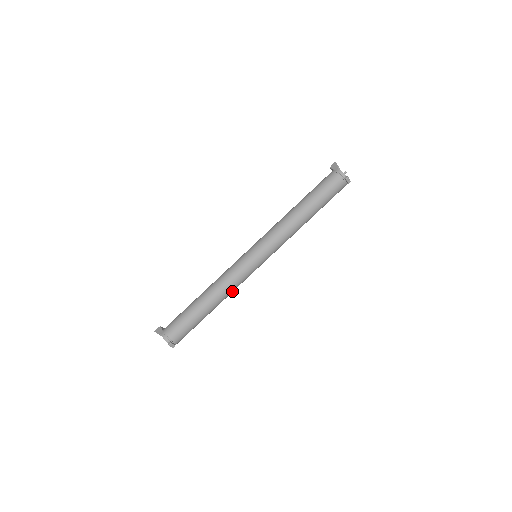
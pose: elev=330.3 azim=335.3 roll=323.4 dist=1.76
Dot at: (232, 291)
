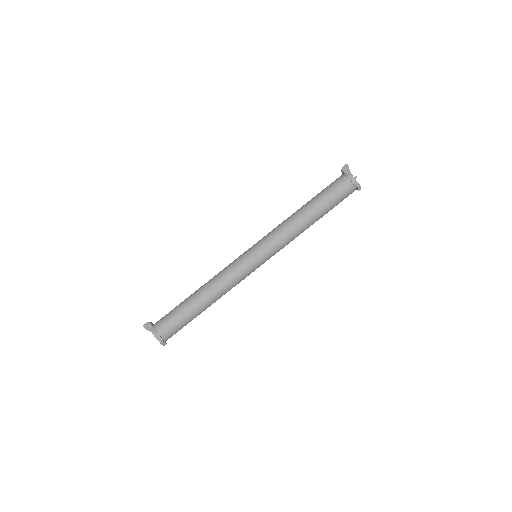
Dot at: (229, 290)
